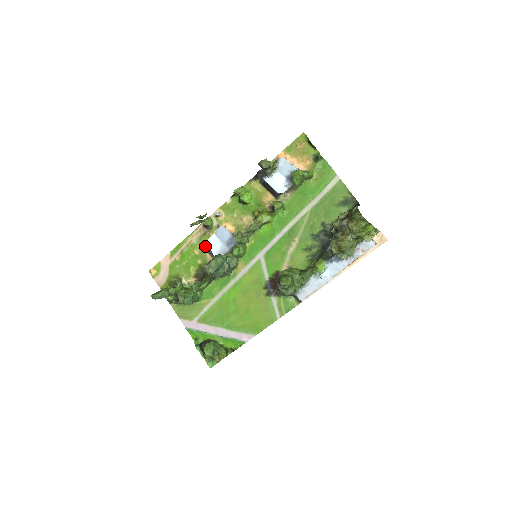
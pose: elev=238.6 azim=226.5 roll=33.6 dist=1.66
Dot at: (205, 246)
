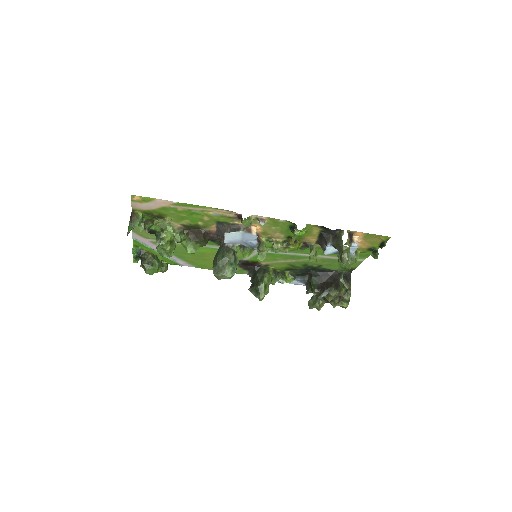
Dot at: (220, 222)
